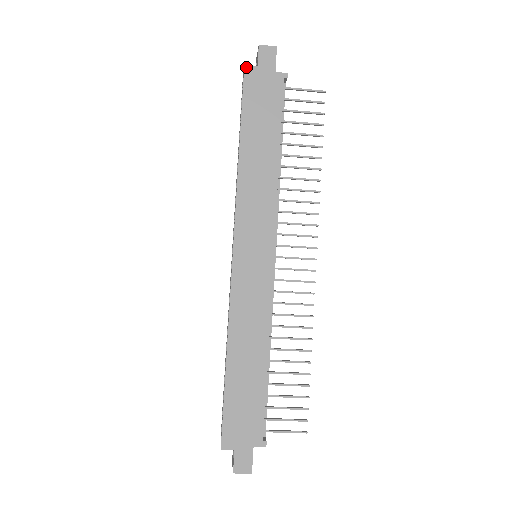
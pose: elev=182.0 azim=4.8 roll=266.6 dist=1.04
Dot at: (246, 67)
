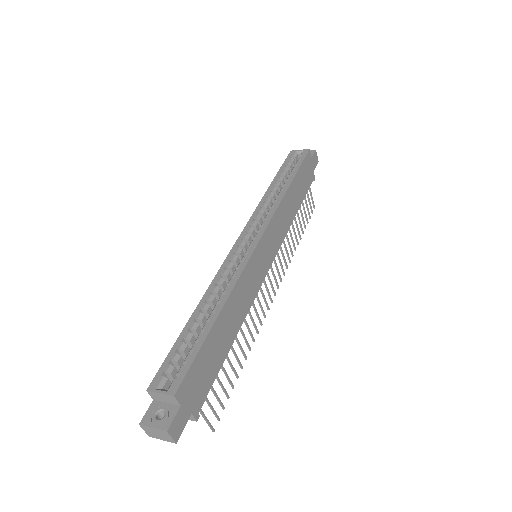
Dot at: (309, 151)
